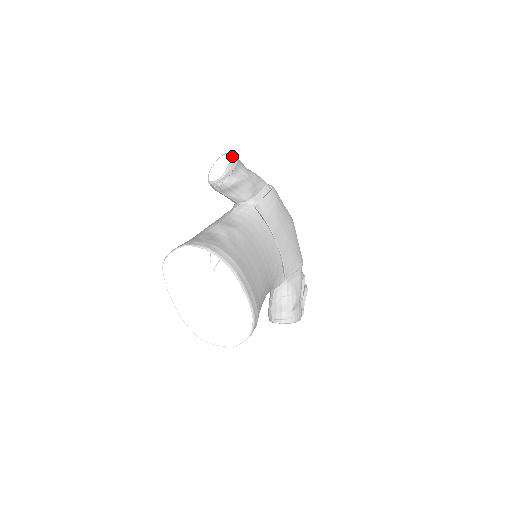
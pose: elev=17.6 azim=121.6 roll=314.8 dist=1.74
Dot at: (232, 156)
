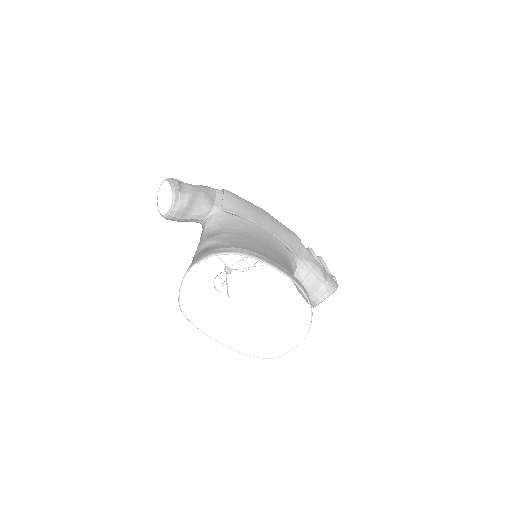
Dot at: (168, 179)
